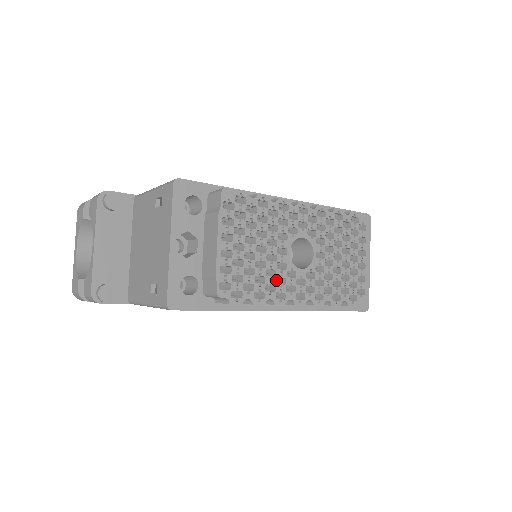
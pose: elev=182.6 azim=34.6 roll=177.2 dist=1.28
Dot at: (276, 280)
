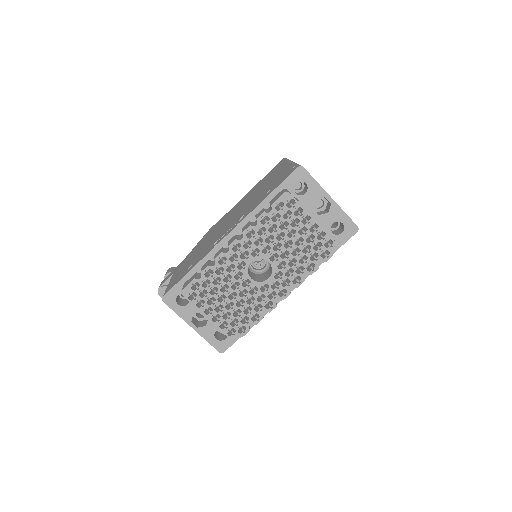
Dot at: occluded
